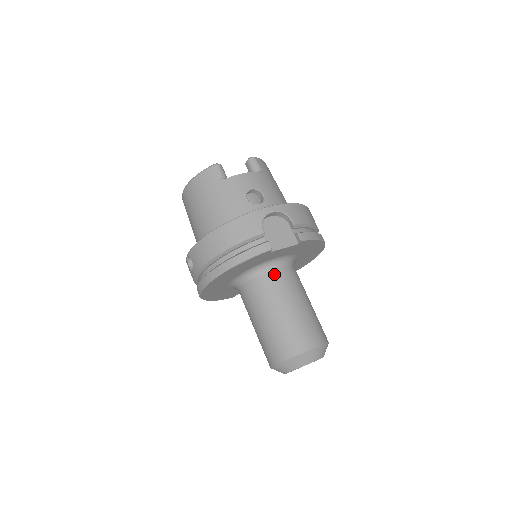
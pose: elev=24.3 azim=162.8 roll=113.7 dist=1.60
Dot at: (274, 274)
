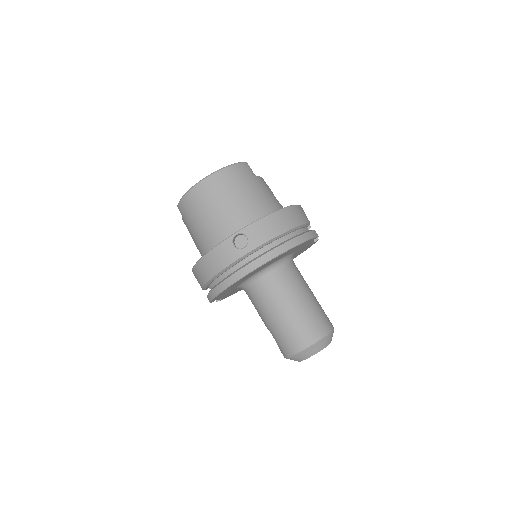
Dot at: (295, 266)
